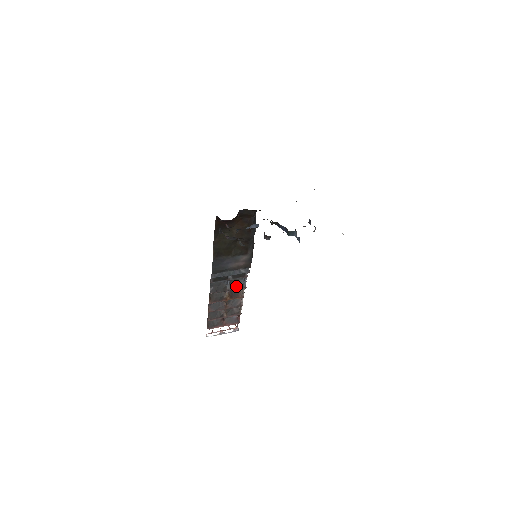
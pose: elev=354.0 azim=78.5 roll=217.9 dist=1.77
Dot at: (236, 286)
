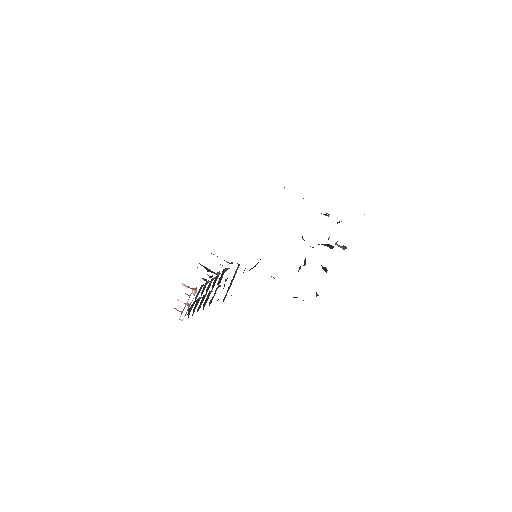
Dot at: (221, 279)
